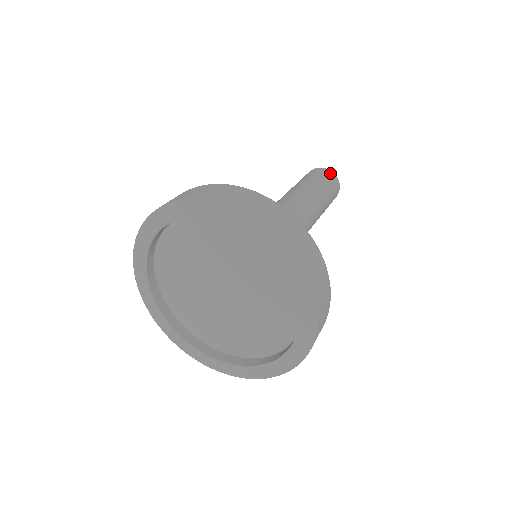
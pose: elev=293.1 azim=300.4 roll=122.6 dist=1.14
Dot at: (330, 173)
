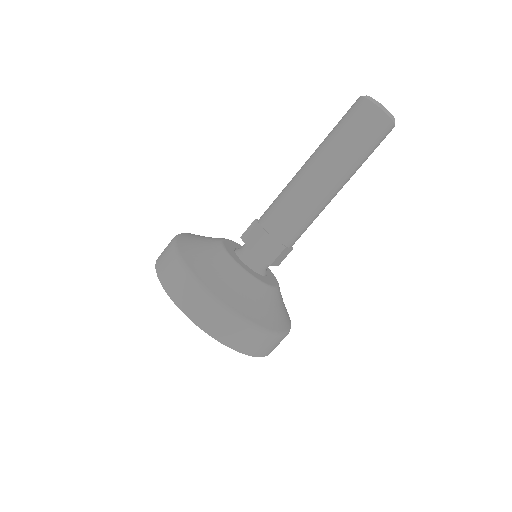
Dot at: (382, 121)
